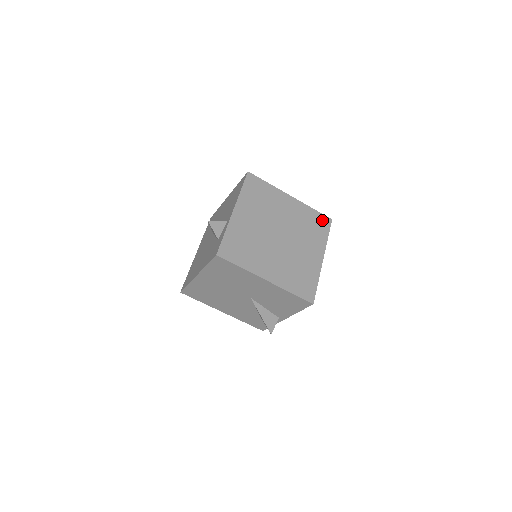
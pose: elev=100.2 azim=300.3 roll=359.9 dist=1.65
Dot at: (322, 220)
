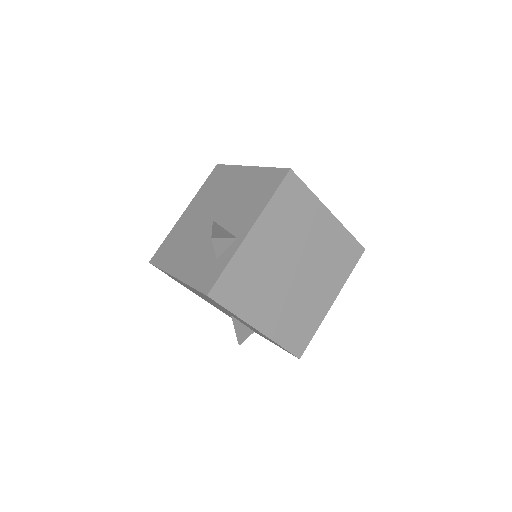
Dot at: (354, 250)
